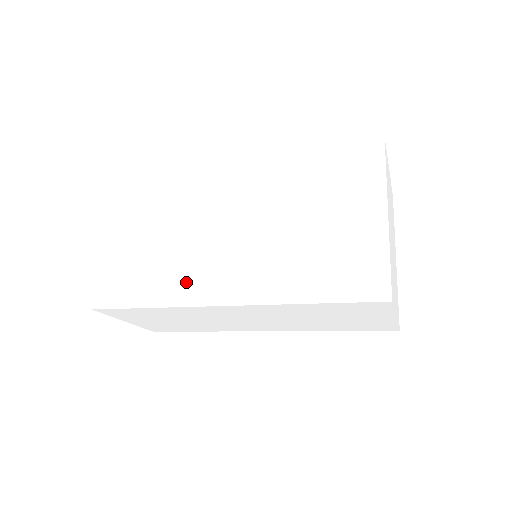
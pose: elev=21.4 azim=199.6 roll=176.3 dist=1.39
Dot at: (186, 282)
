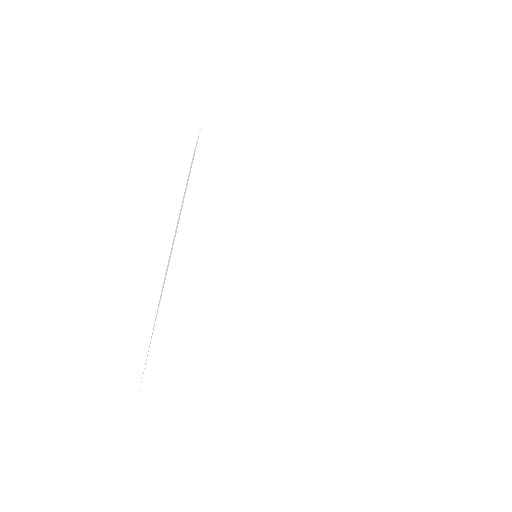
Dot at: occluded
